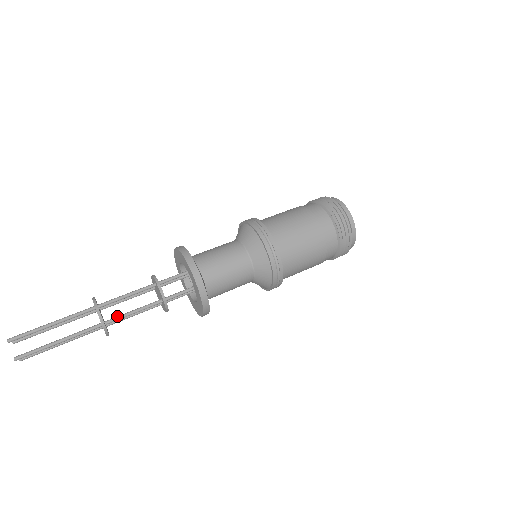
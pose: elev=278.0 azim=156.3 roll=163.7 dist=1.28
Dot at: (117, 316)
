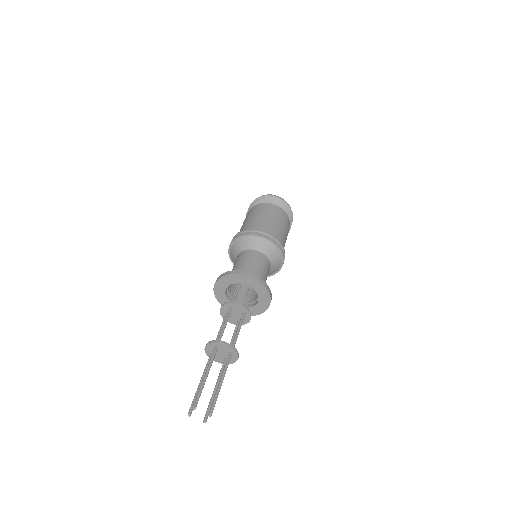
Dot at: (233, 341)
